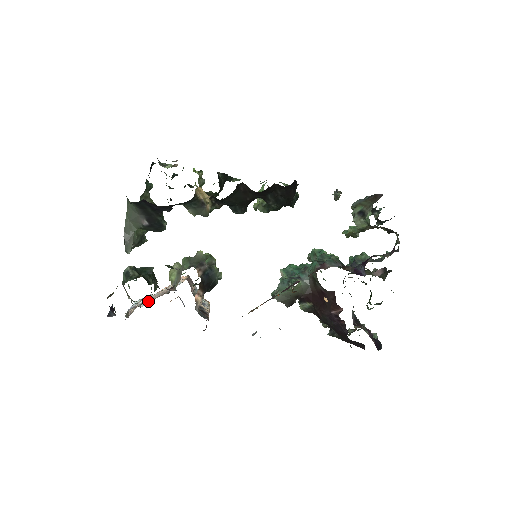
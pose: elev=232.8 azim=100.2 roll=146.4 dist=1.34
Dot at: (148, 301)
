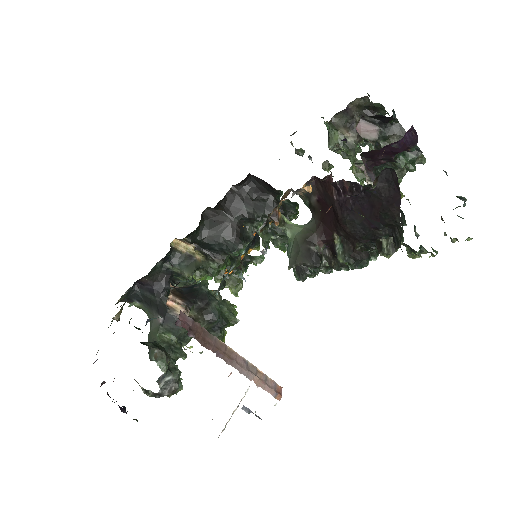
Dot at: occluded
